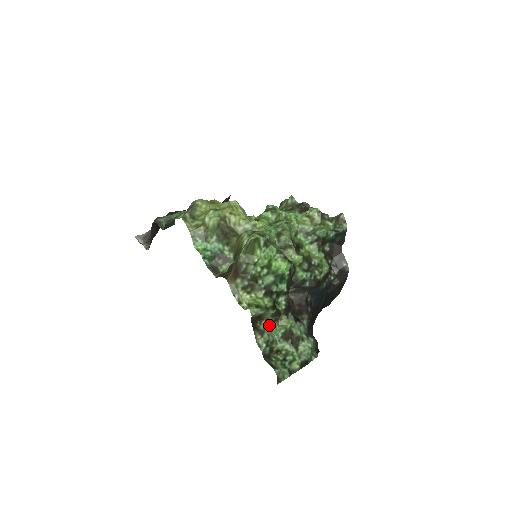
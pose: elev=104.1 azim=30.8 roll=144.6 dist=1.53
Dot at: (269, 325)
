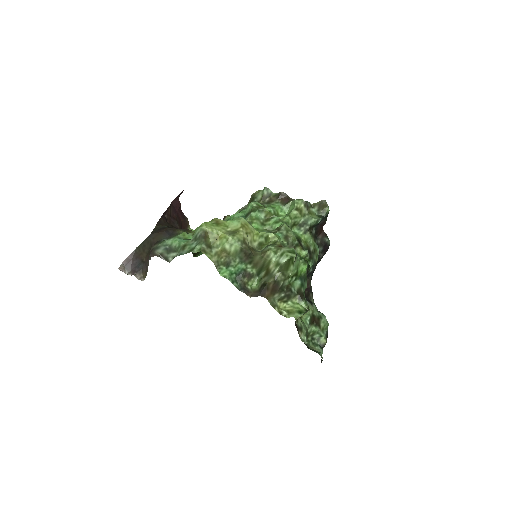
Dot at: occluded
